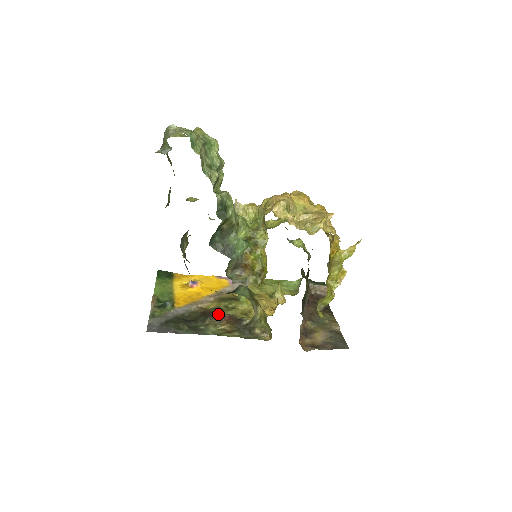
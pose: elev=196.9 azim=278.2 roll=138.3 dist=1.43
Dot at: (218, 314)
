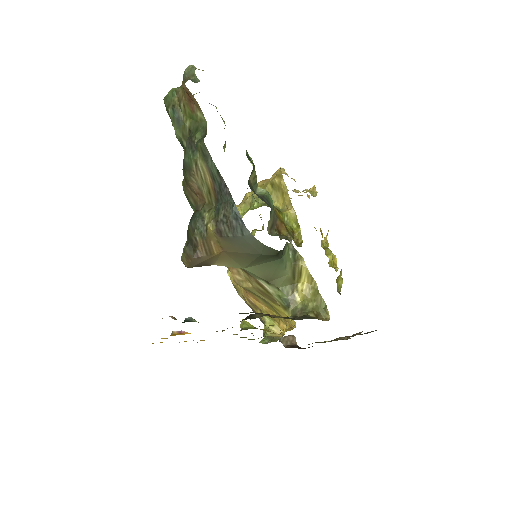
Dot at: occluded
